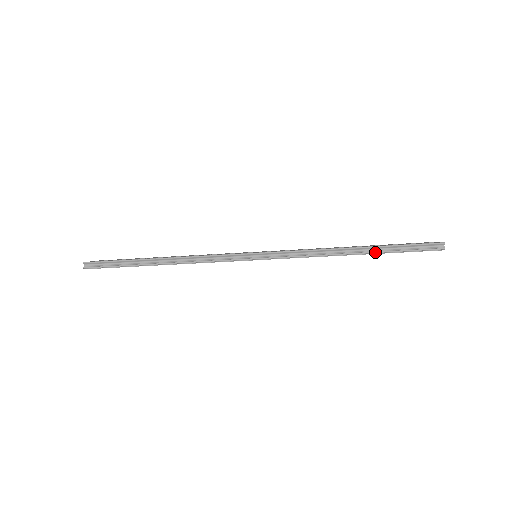
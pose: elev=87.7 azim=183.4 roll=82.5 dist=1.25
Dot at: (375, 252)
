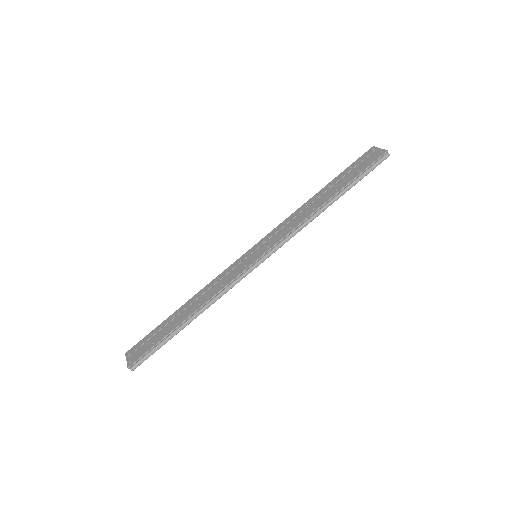
Dot at: occluded
